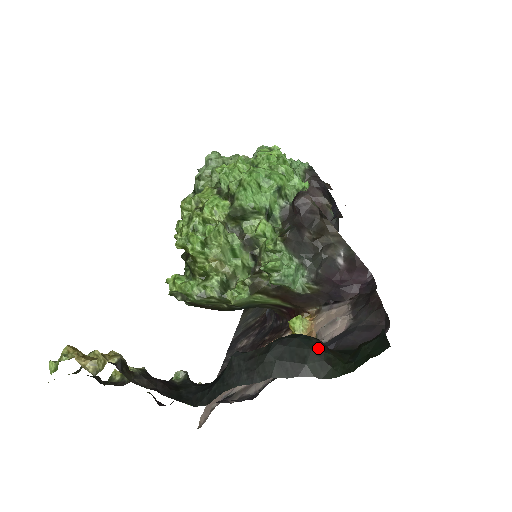
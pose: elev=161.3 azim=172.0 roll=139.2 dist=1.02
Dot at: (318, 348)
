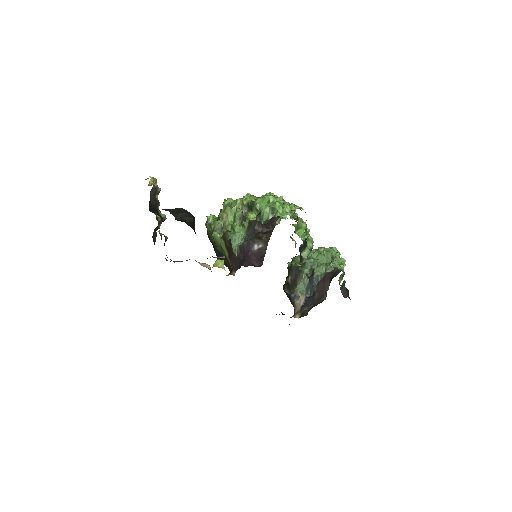
Dot at: (189, 216)
